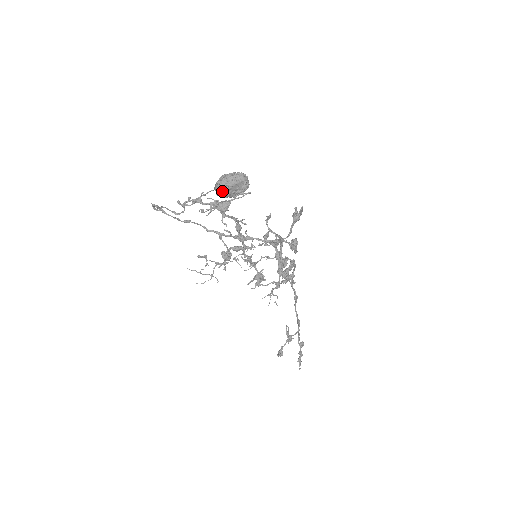
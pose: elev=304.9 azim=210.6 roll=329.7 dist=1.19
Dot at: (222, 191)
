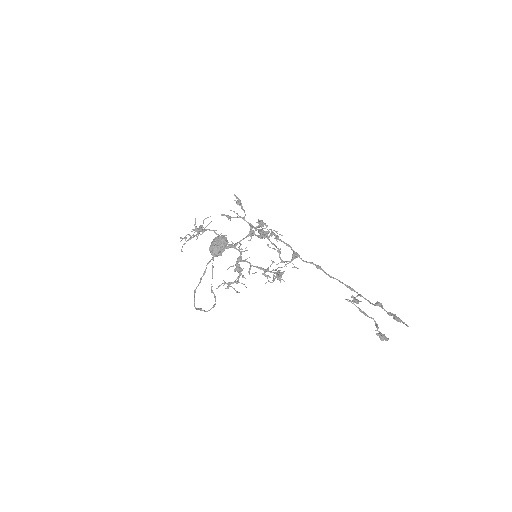
Dot at: (213, 248)
